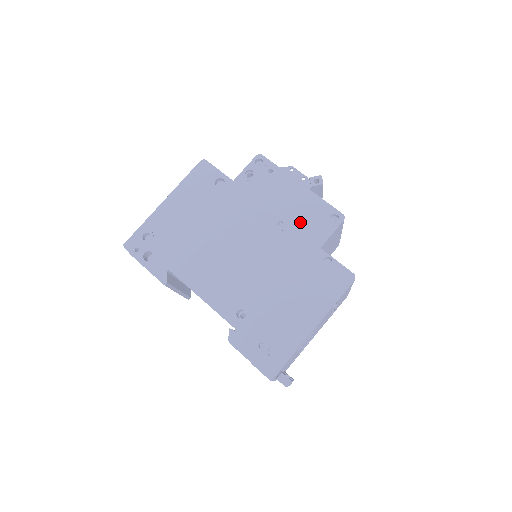
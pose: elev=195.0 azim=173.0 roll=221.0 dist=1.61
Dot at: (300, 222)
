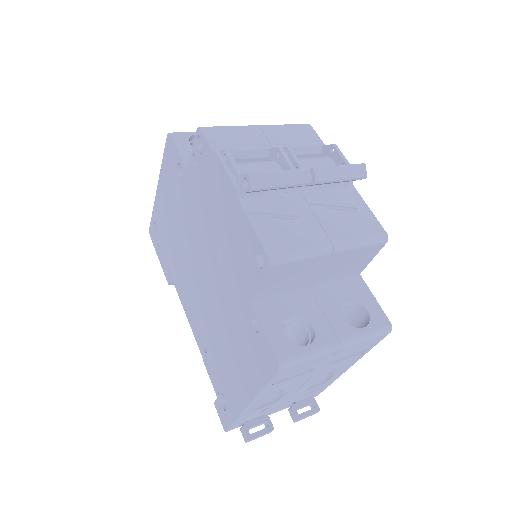
Dot at: (232, 252)
